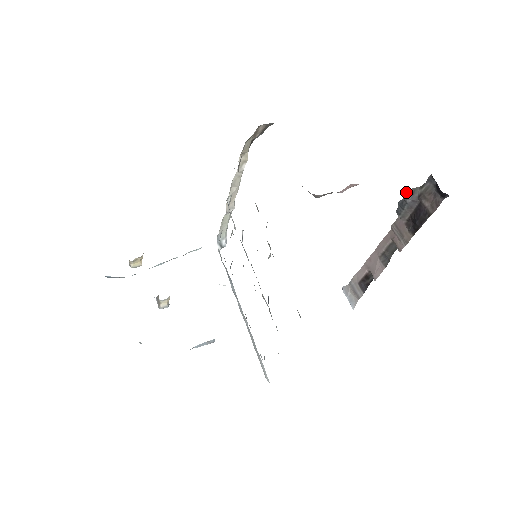
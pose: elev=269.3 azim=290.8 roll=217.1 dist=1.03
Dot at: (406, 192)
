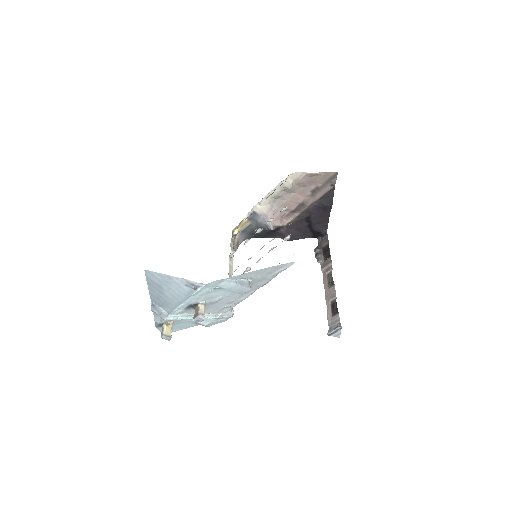
Dot at: (314, 250)
